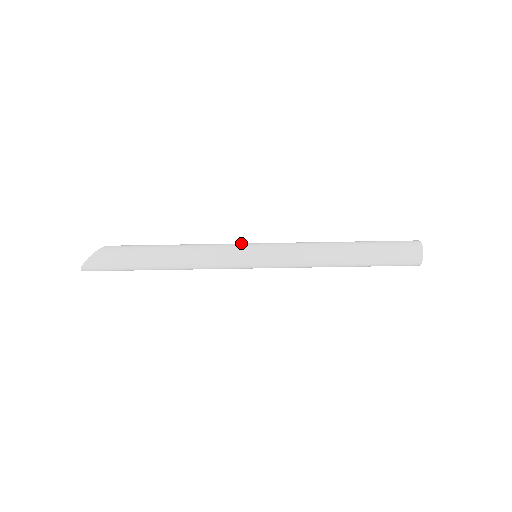
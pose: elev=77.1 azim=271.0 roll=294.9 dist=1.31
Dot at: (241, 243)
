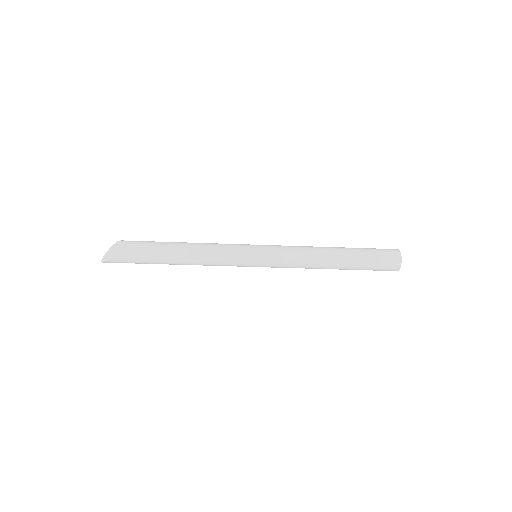
Dot at: (243, 249)
